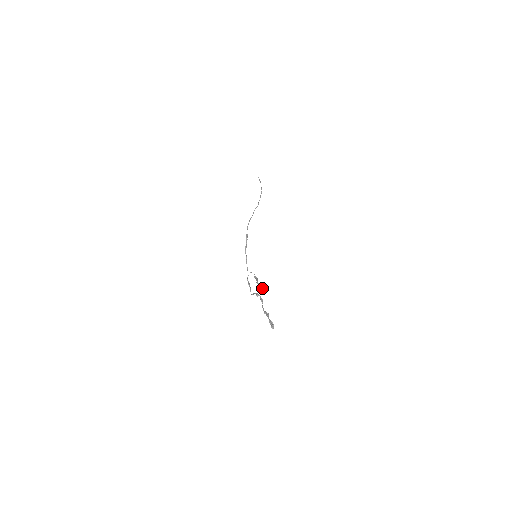
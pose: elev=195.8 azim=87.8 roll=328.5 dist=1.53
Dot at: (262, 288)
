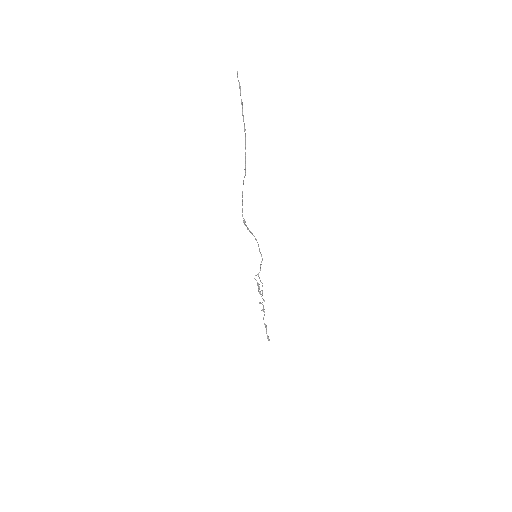
Dot at: occluded
